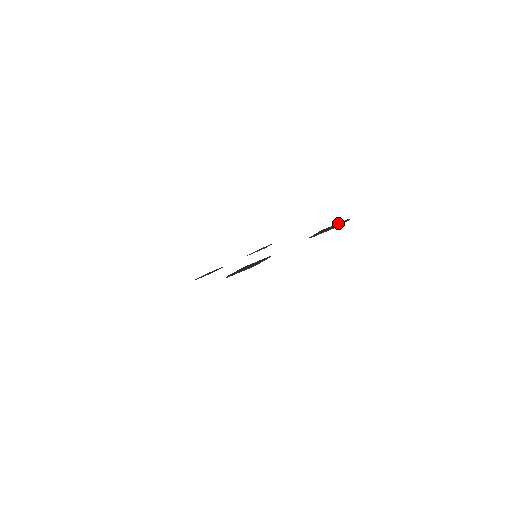
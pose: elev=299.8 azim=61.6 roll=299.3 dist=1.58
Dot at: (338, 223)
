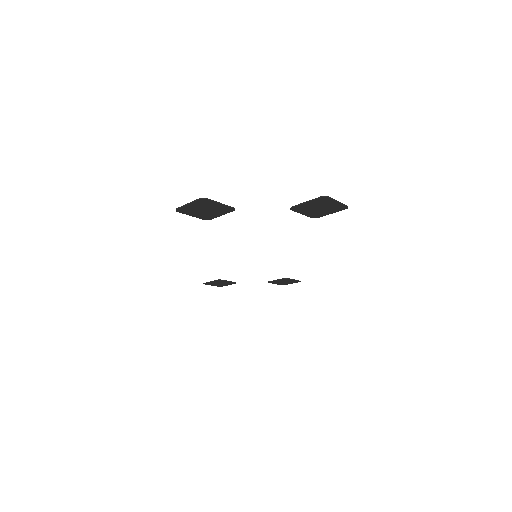
Dot at: (333, 208)
